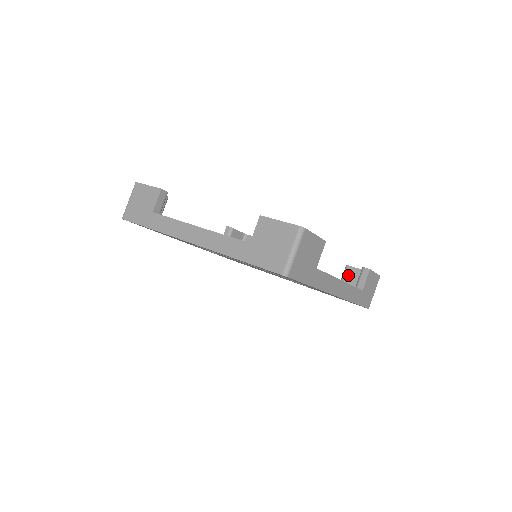
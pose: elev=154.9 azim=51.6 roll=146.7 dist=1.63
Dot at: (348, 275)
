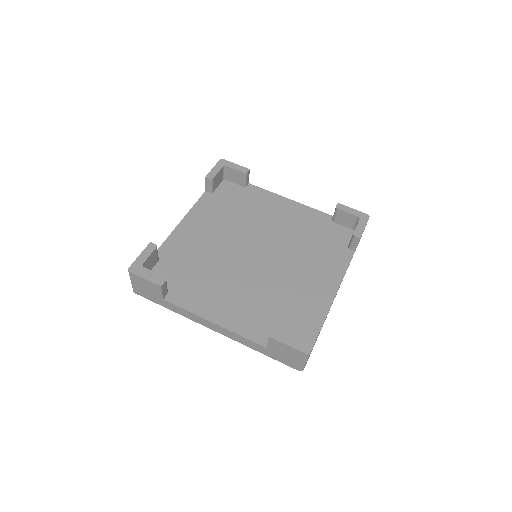
Dot at: (339, 217)
